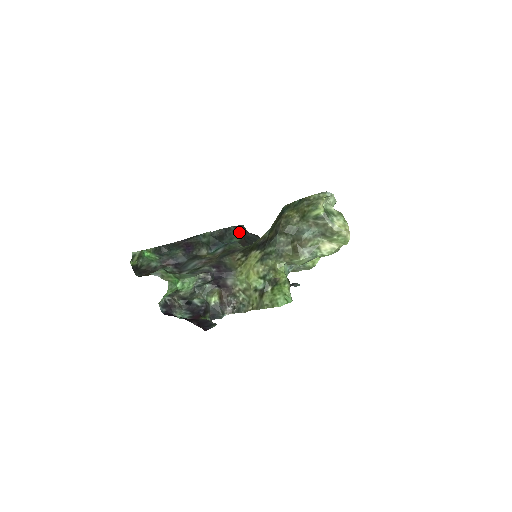
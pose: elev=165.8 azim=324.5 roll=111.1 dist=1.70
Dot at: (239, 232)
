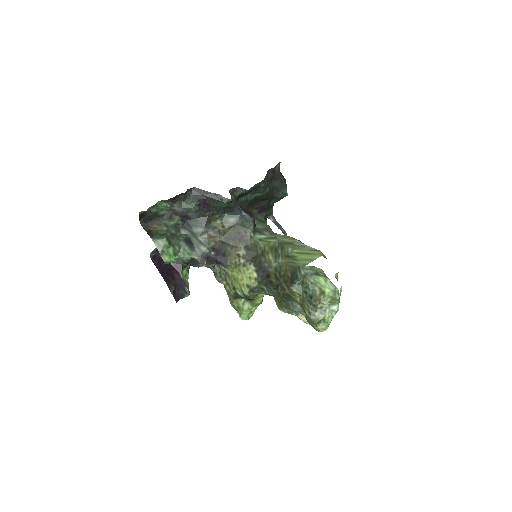
Dot at: (268, 184)
